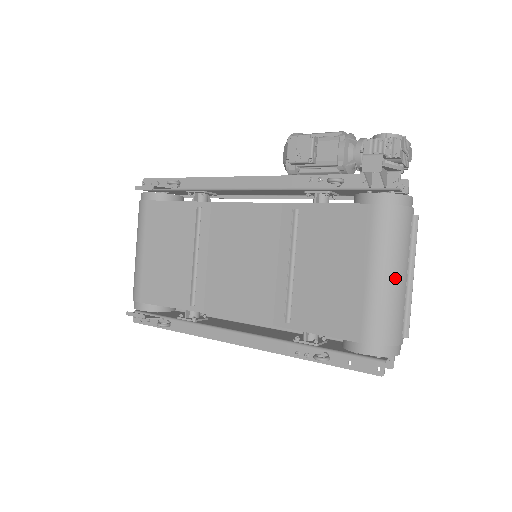
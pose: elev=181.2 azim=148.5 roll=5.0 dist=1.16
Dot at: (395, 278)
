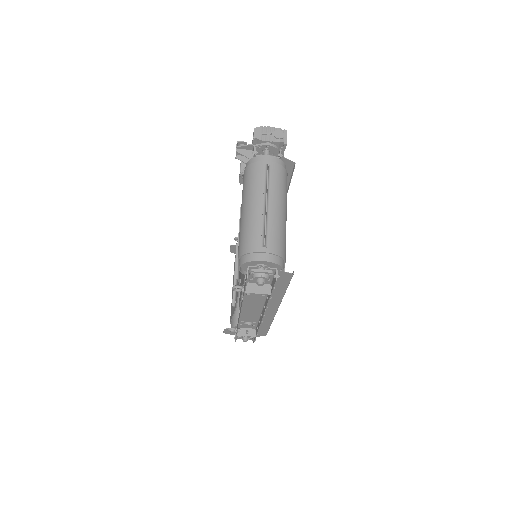
Dot at: (250, 207)
